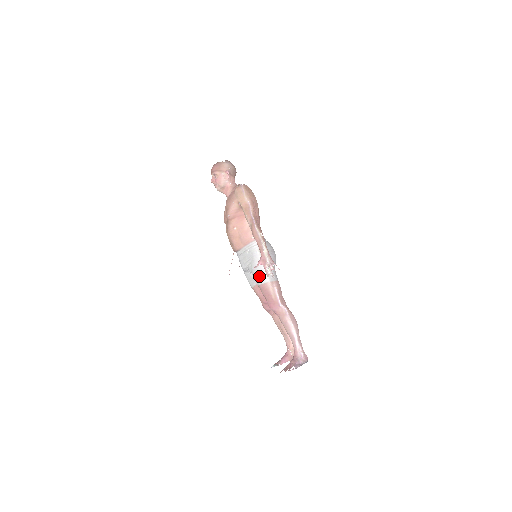
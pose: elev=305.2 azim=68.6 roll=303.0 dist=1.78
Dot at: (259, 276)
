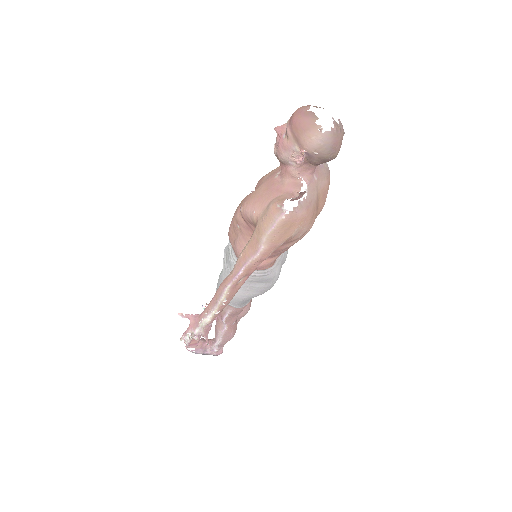
Dot at: occluded
